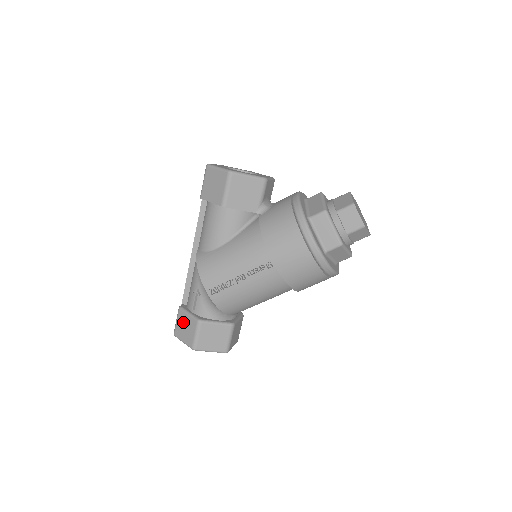
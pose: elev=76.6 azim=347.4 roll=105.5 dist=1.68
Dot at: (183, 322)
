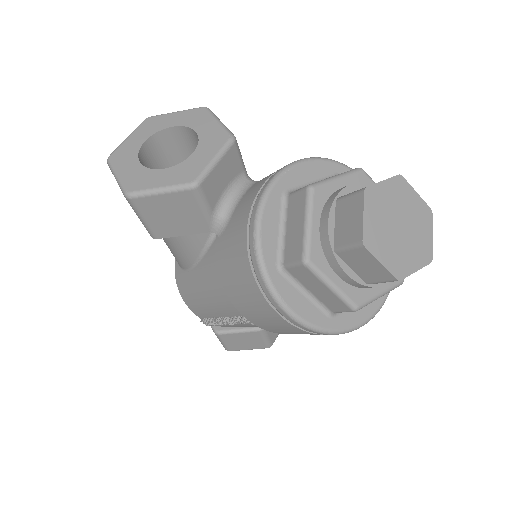
Dot at: occluded
